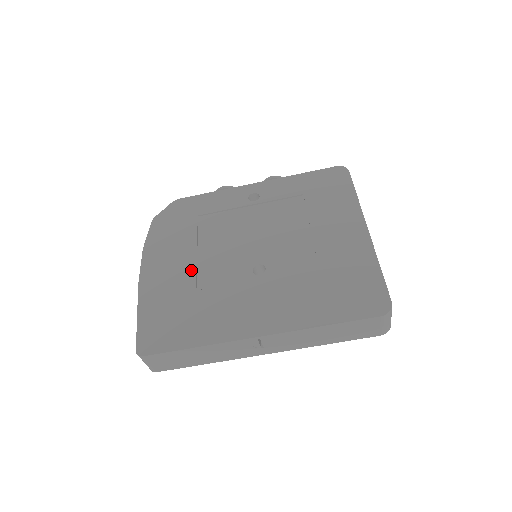
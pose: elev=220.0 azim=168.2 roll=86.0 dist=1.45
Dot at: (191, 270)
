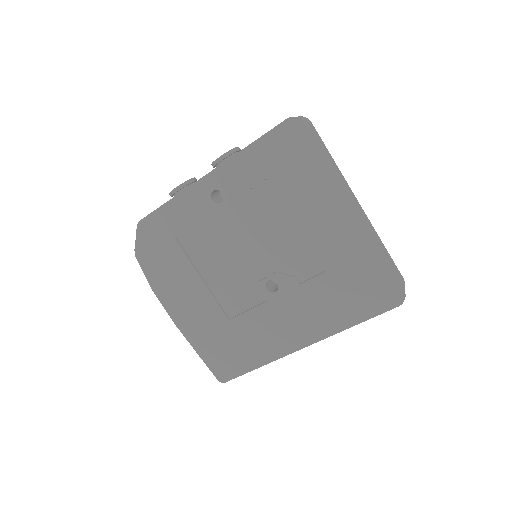
Dot at: (211, 302)
